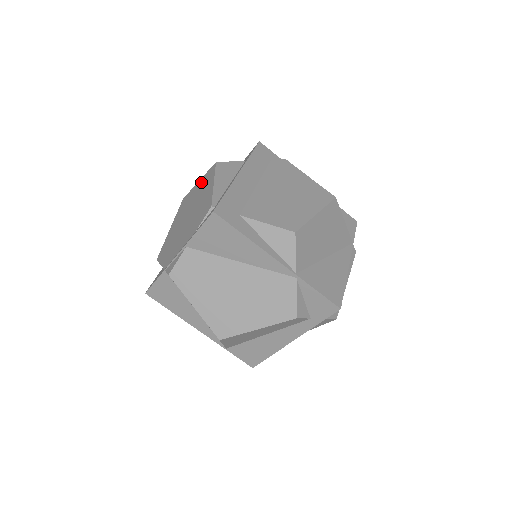
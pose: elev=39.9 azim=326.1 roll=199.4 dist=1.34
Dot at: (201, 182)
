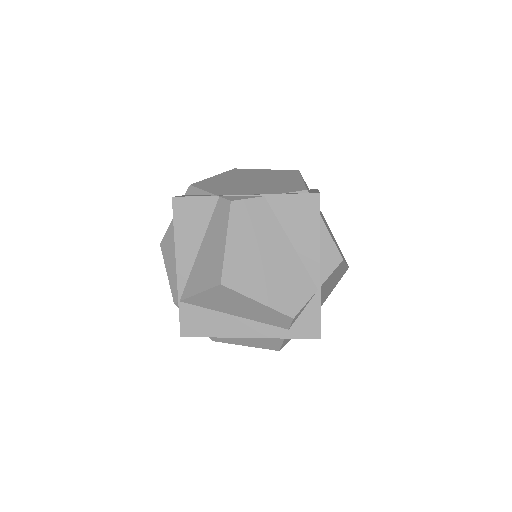
Dot at: (274, 171)
